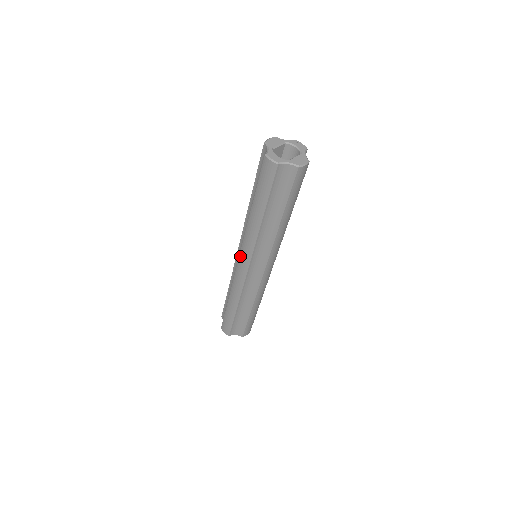
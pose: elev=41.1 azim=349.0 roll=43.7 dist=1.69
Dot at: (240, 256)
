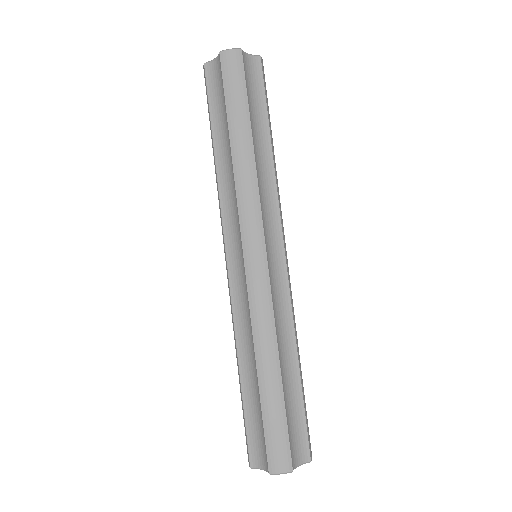
Dot at: (244, 241)
